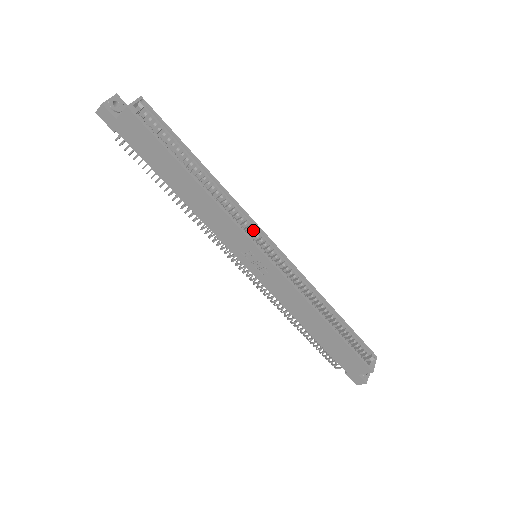
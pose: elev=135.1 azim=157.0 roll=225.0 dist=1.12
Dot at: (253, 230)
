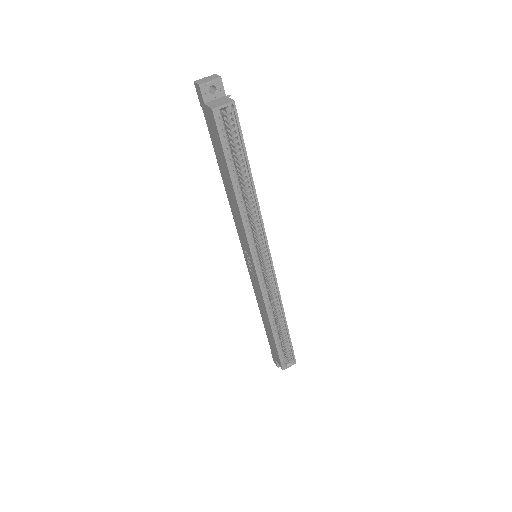
Dot at: (261, 245)
